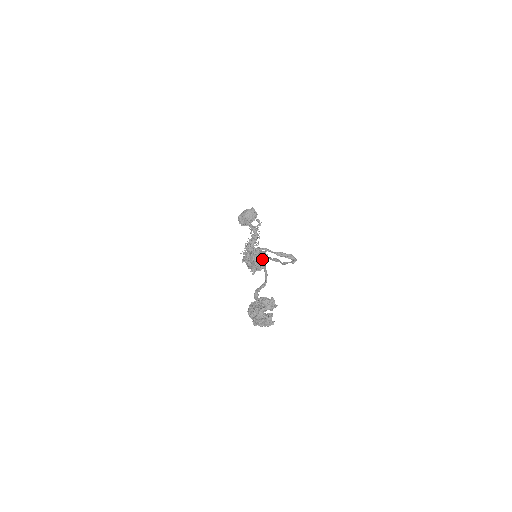
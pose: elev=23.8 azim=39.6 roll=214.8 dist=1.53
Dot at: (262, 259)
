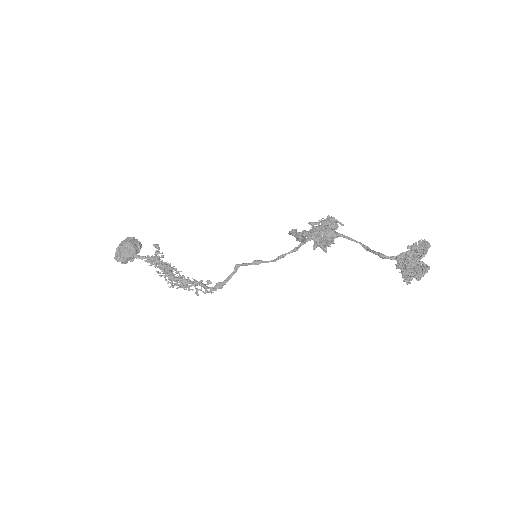
Dot at: (337, 227)
